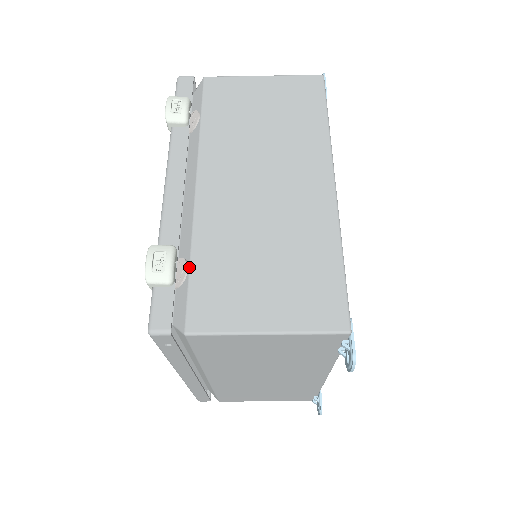
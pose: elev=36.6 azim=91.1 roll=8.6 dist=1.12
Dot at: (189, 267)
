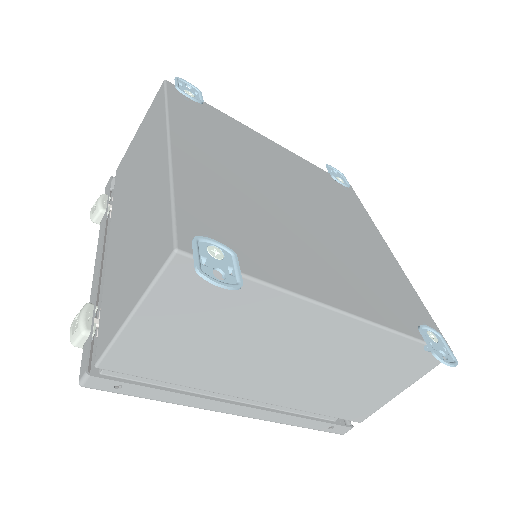
Dot at: (100, 310)
